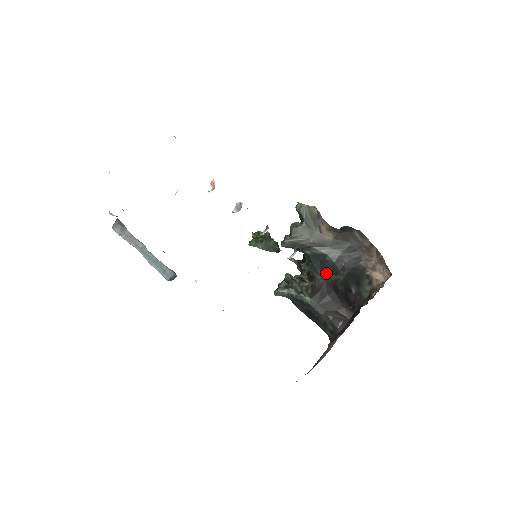
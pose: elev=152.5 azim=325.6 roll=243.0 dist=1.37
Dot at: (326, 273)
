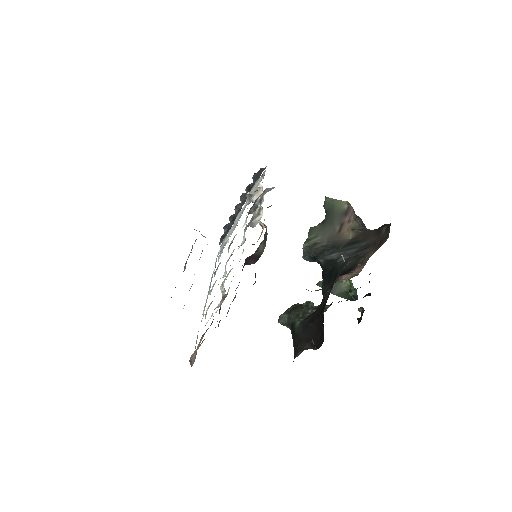
Dot at: (330, 288)
